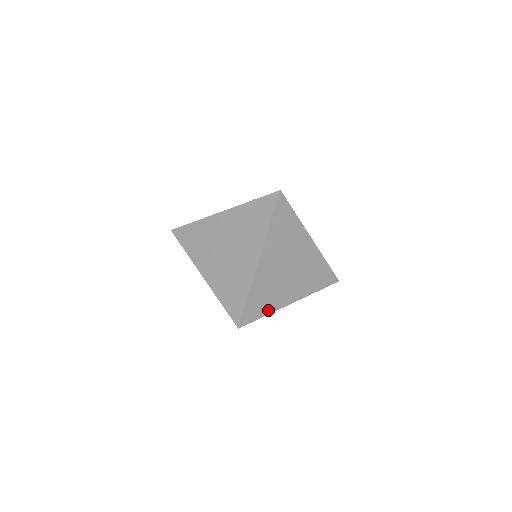
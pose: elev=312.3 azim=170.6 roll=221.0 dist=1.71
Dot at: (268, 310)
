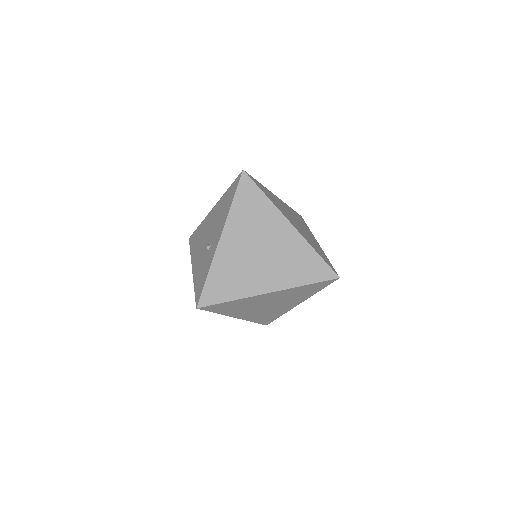
Dot at: (280, 314)
